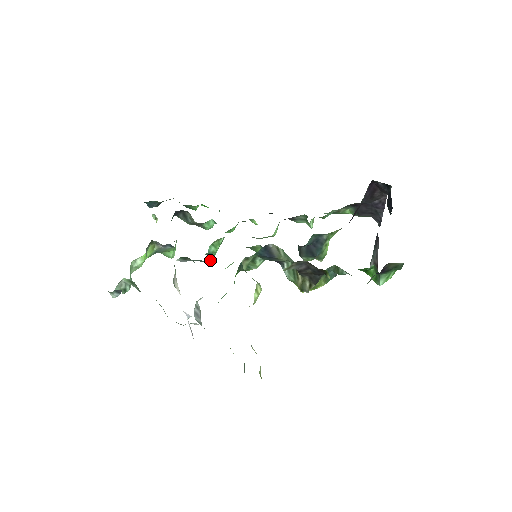
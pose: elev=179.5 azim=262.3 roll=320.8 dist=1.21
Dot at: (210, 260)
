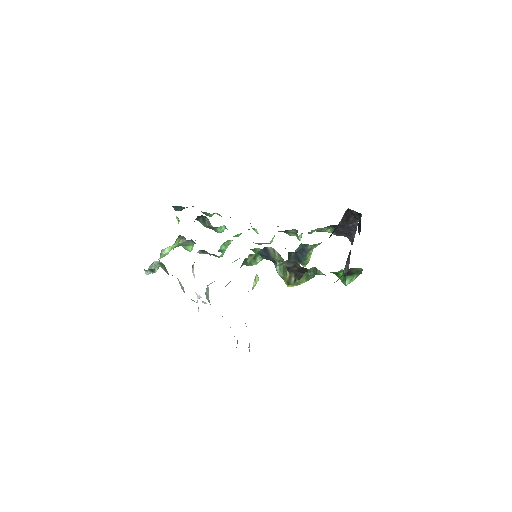
Dot at: (221, 255)
